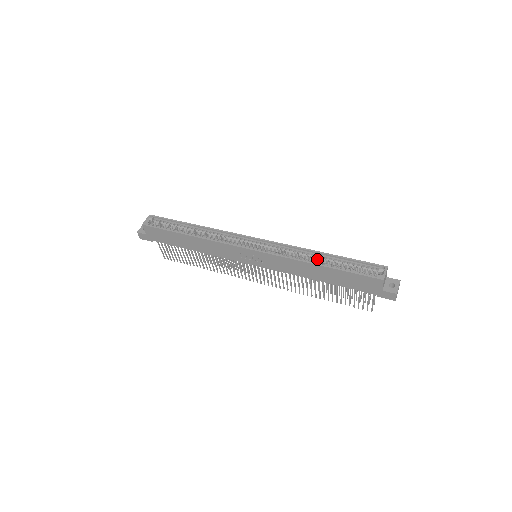
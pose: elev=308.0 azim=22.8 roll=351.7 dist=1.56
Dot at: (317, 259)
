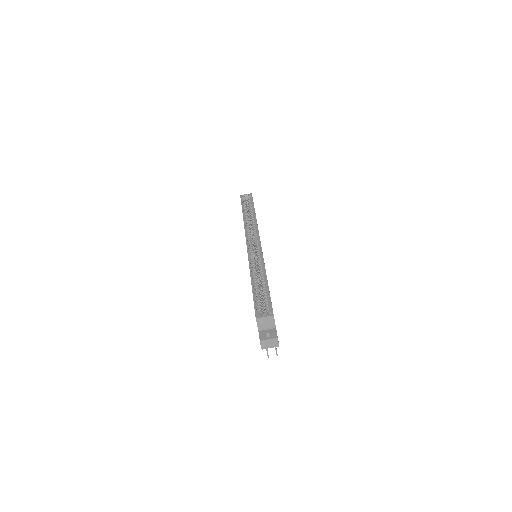
Dot at: (261, 278)
